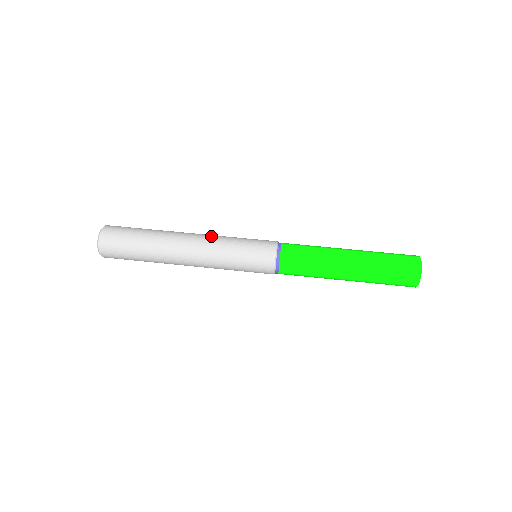
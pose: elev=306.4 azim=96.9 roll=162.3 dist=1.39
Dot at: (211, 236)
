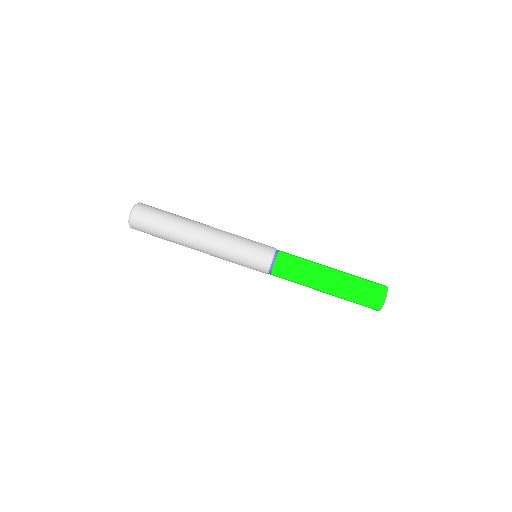
Dot at: (218, 242)
